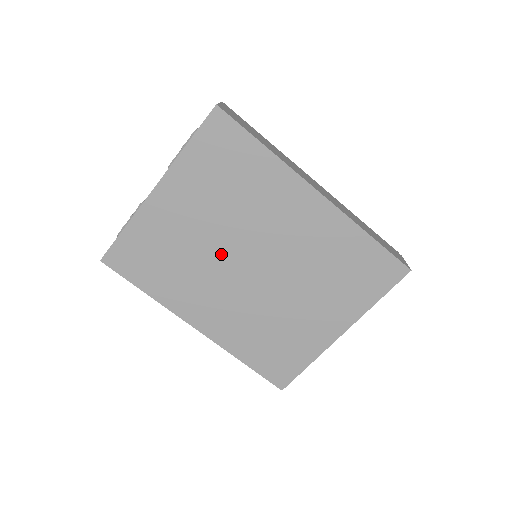
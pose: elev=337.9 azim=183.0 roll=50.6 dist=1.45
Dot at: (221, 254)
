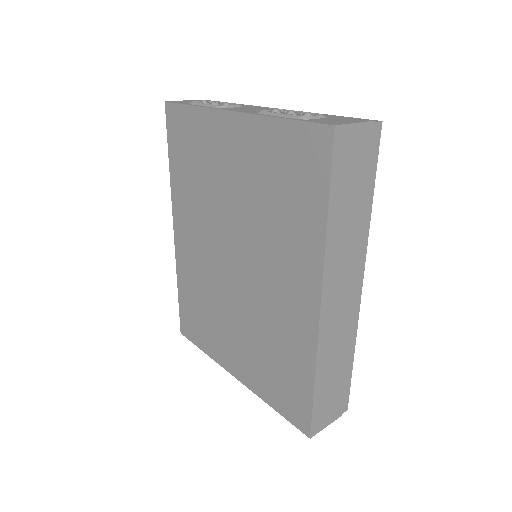
Dot at: (225, 222)
